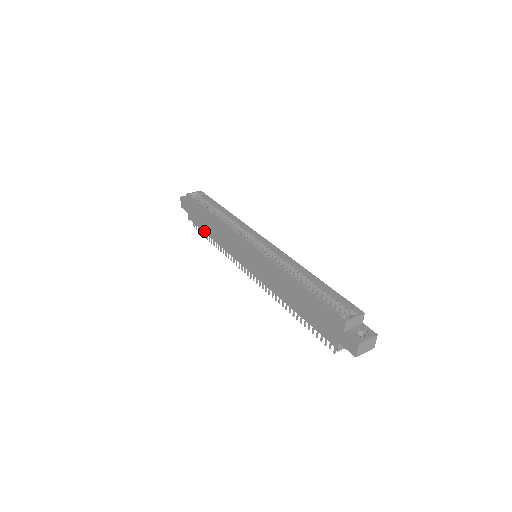
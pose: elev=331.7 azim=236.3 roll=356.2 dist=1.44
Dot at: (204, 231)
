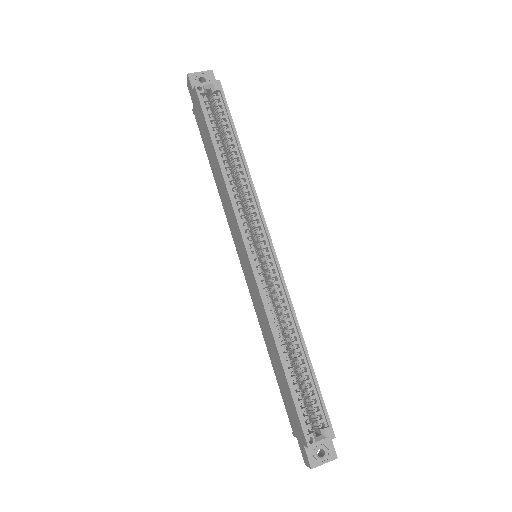
Dot at: (207, 155)
